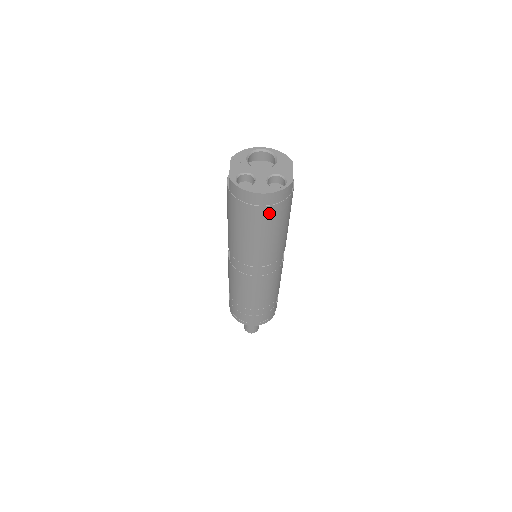
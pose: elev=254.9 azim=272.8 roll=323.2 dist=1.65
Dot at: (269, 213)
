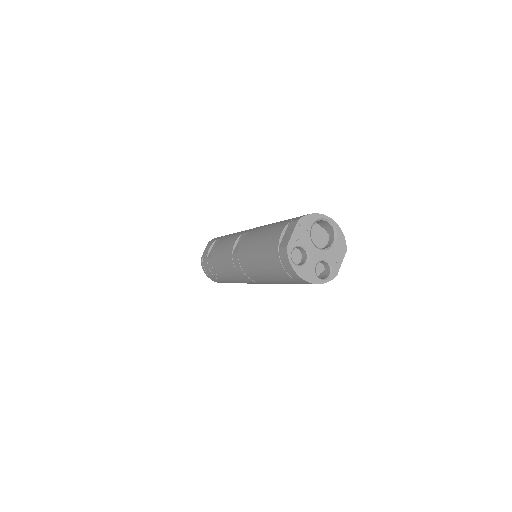
Dot at: (298, 283)
